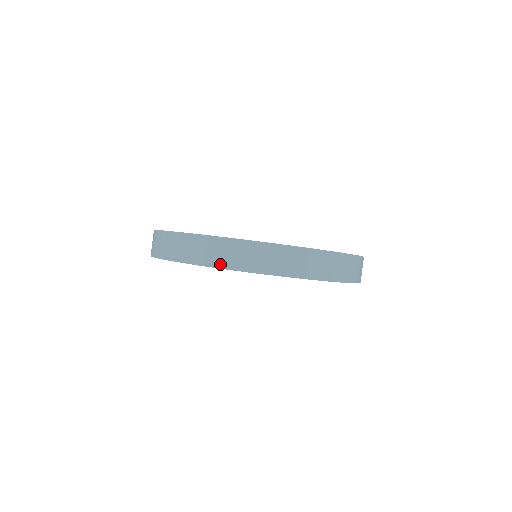
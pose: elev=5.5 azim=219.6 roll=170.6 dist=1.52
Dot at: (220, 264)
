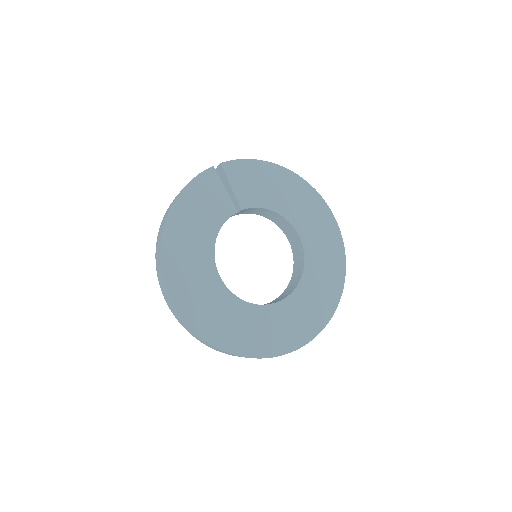
Dot at: (191, 334)
